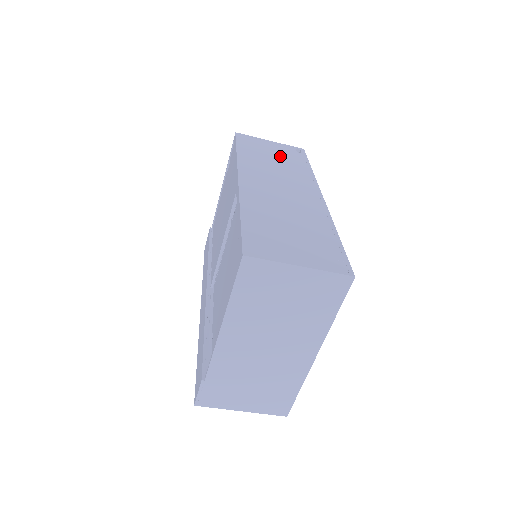
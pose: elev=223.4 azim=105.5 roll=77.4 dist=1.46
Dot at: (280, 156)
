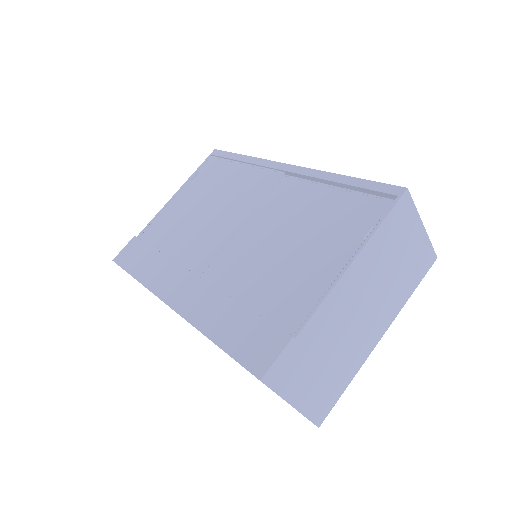
Dot at: occluded
